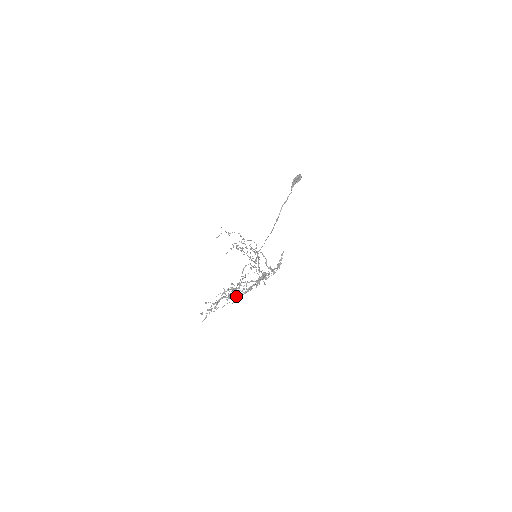
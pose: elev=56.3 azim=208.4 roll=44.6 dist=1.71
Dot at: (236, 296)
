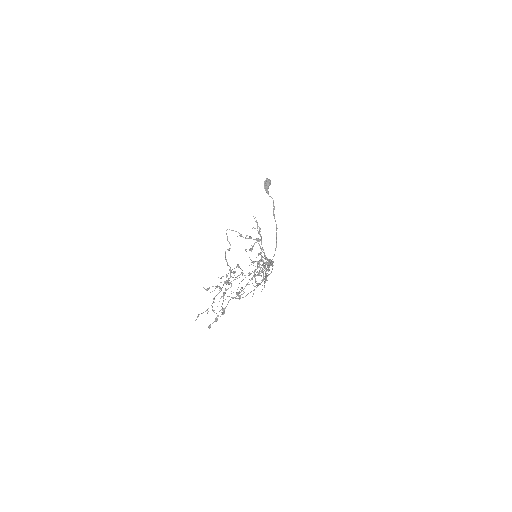
Dot at: (241, 291)
